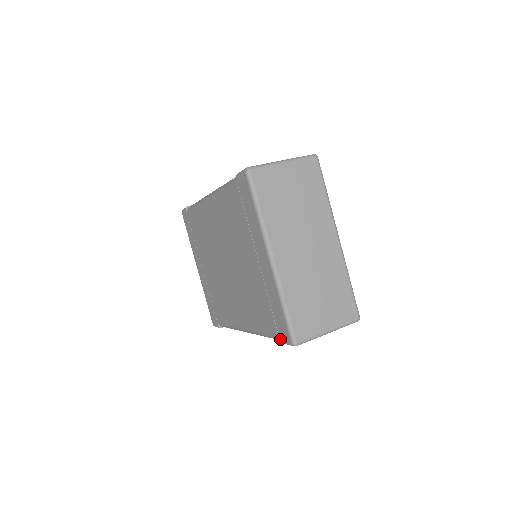
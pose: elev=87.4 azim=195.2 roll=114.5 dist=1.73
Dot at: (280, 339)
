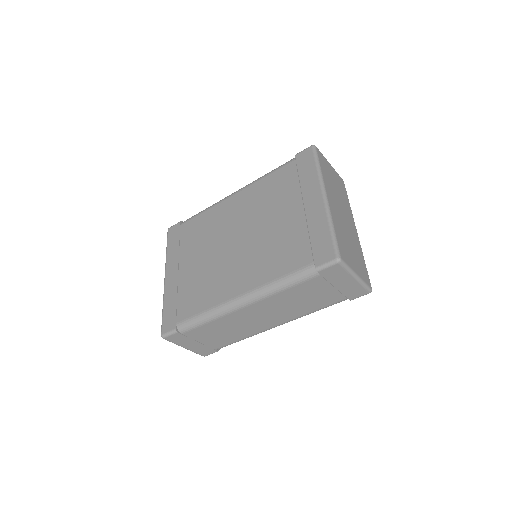
Dot at: (316, 265)
